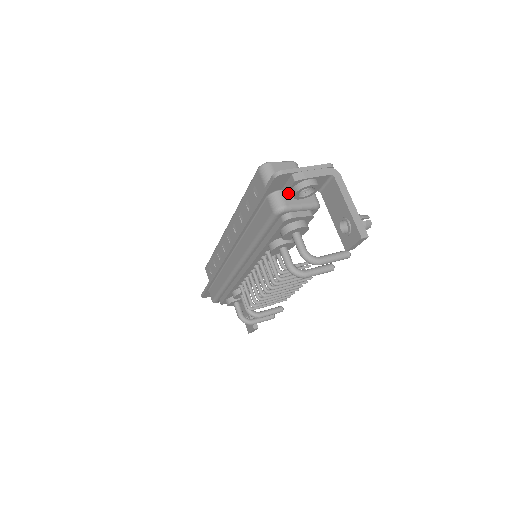
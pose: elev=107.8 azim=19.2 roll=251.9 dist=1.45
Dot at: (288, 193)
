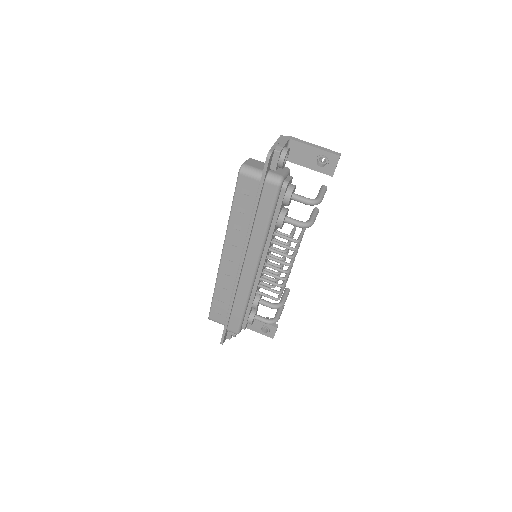
Dot at: (276, 168)
